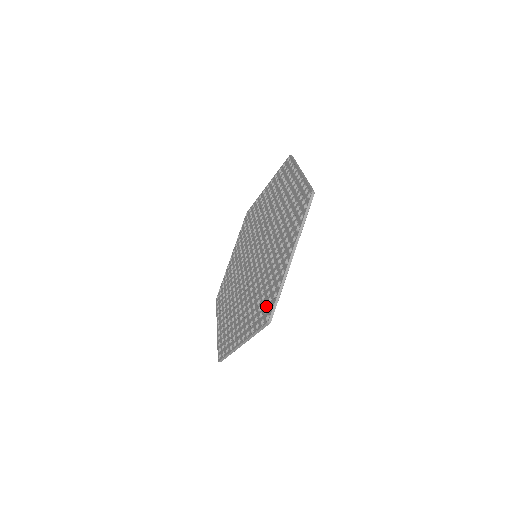
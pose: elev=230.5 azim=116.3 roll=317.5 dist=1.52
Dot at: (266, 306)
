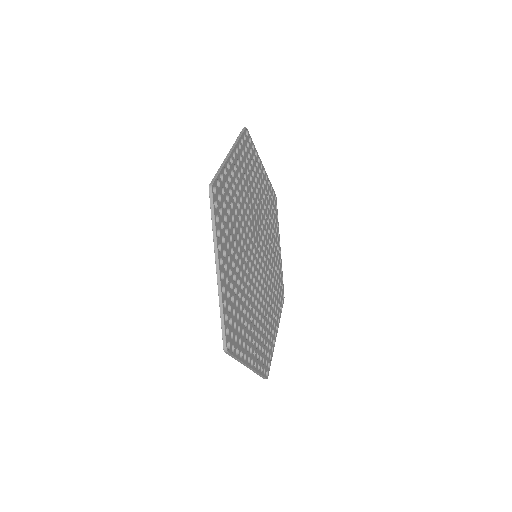
Dot at: occluded
